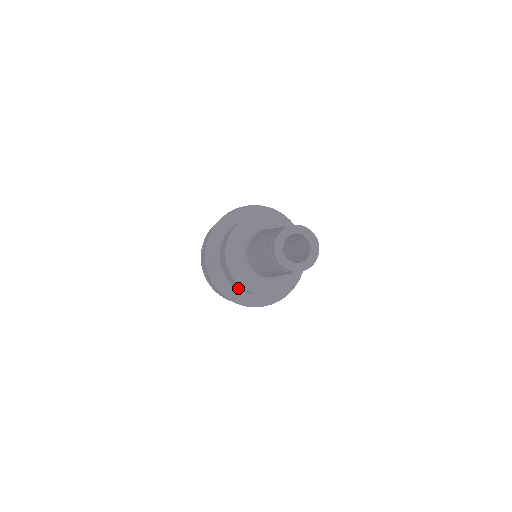
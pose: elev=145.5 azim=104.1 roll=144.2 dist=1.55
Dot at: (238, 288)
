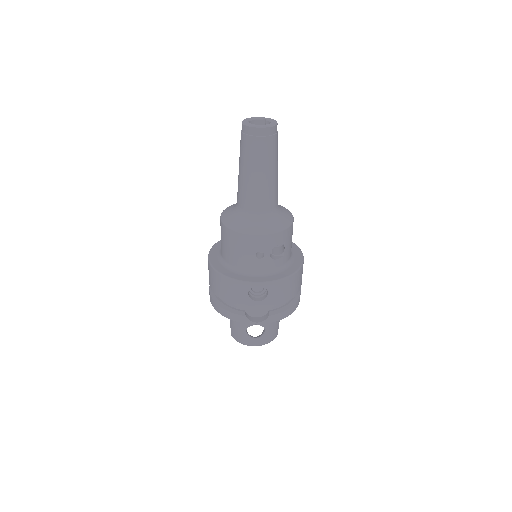
Dot at: (234, 265)
